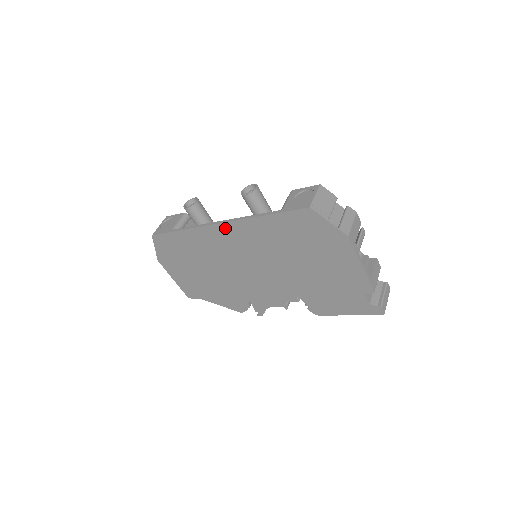
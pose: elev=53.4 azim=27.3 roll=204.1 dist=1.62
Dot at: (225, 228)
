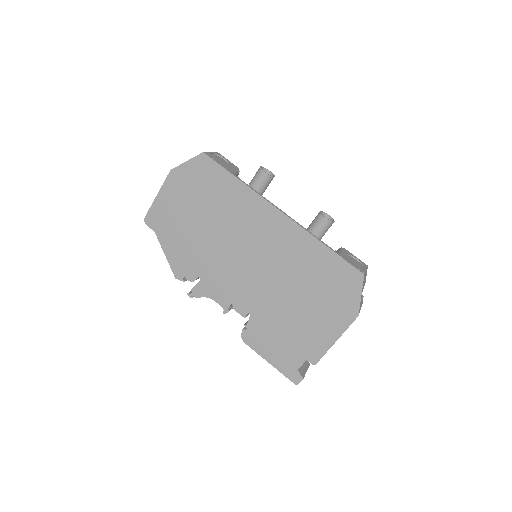
Dot at: (279, 218)
